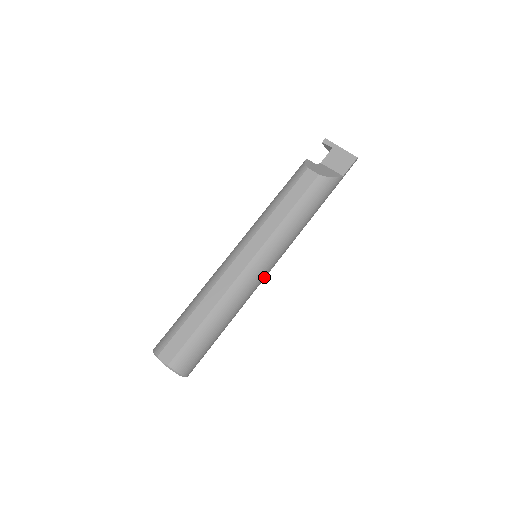
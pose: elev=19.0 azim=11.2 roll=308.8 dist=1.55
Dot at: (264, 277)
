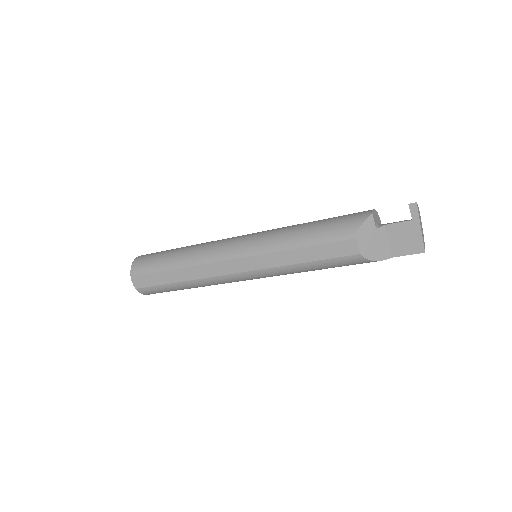
Dot at: occluded
